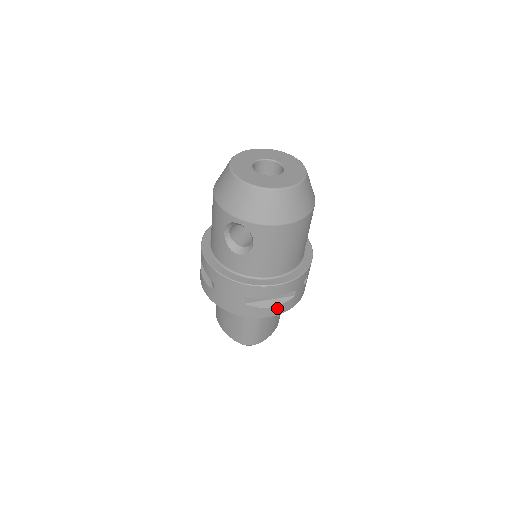
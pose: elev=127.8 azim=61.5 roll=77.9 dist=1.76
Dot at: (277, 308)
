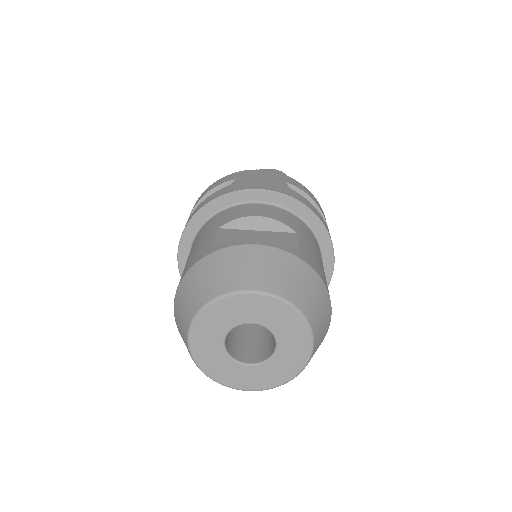
Dot at: occluded
